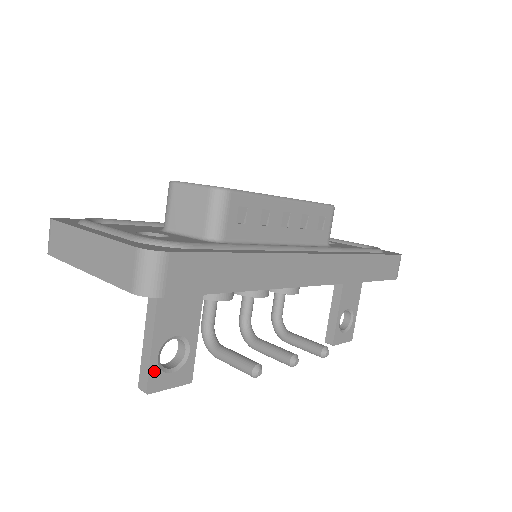
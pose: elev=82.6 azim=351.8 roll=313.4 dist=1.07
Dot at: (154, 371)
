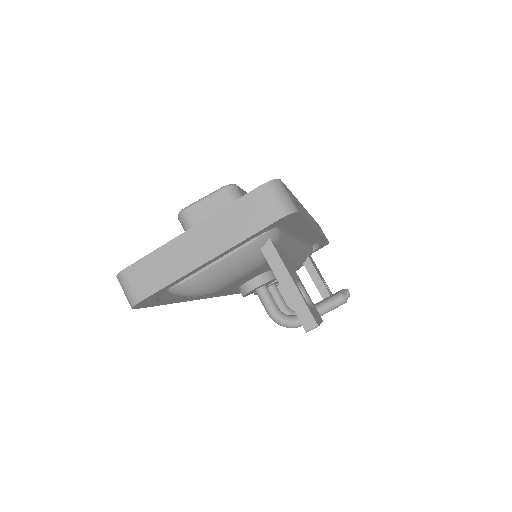
Dot at: (308, 306)
